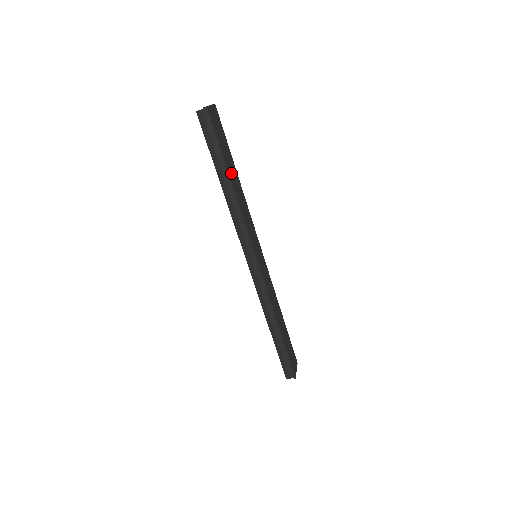
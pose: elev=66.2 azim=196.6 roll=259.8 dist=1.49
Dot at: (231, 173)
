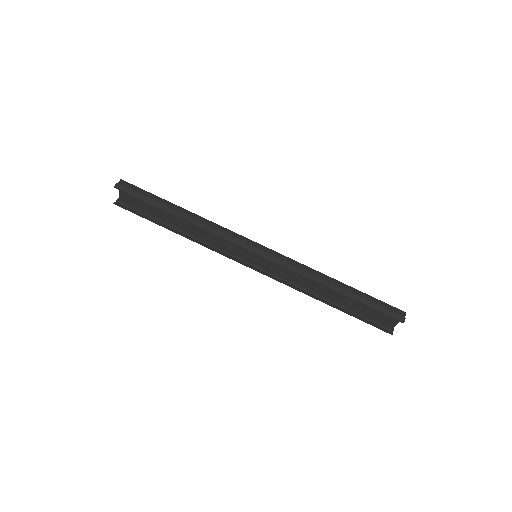
Dot at: occluded
